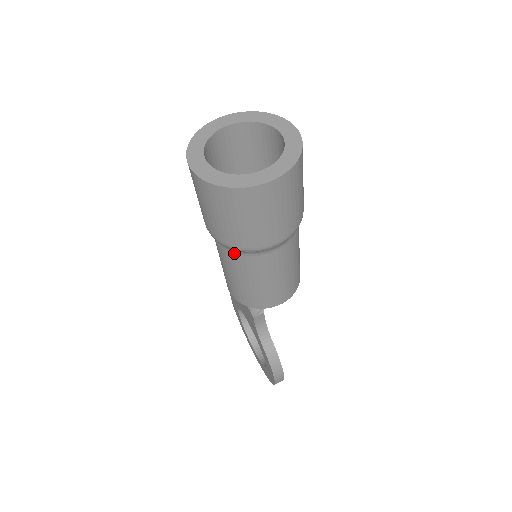
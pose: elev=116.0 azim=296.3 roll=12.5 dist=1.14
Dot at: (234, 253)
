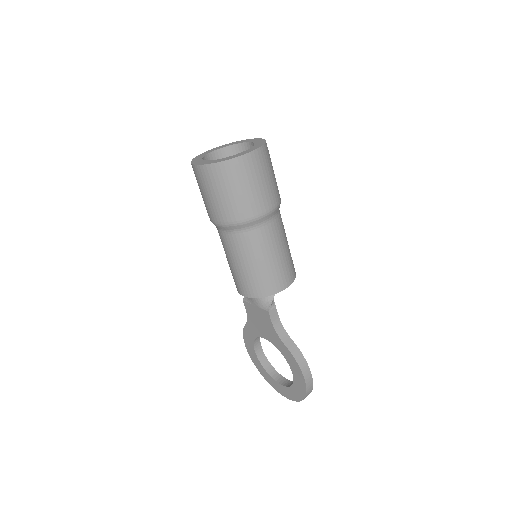
Dot at: (240, 233)
